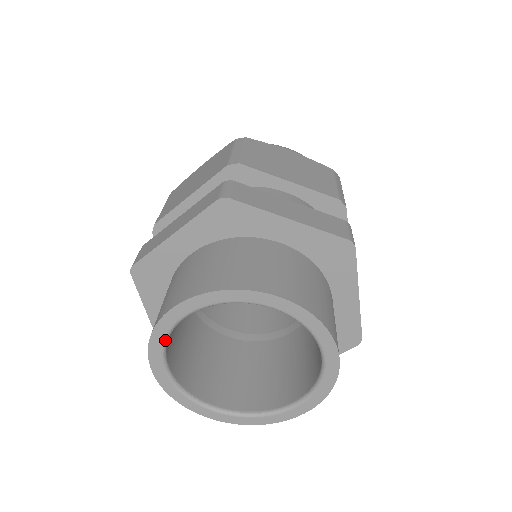
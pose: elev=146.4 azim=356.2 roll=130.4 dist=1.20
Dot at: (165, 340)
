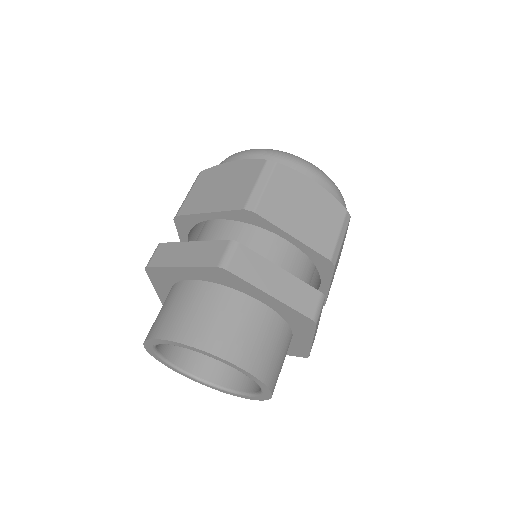
Dot at: (156, 345)
